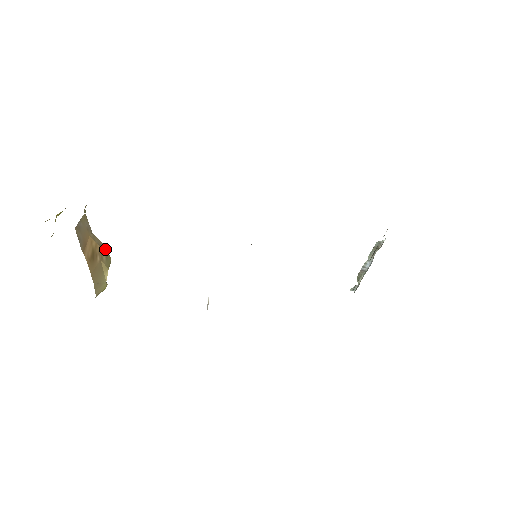
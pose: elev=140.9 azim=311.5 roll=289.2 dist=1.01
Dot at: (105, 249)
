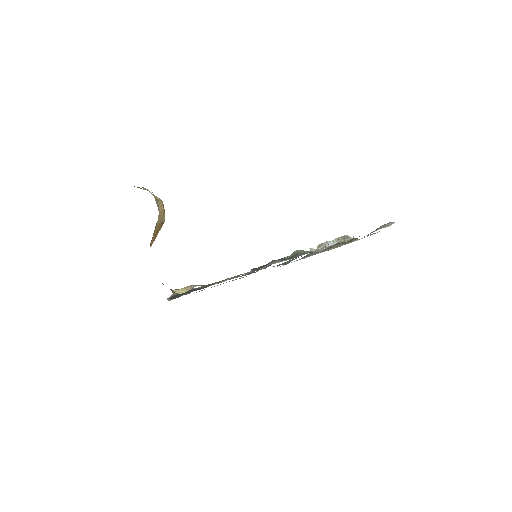
Dot at: (163, 216)
